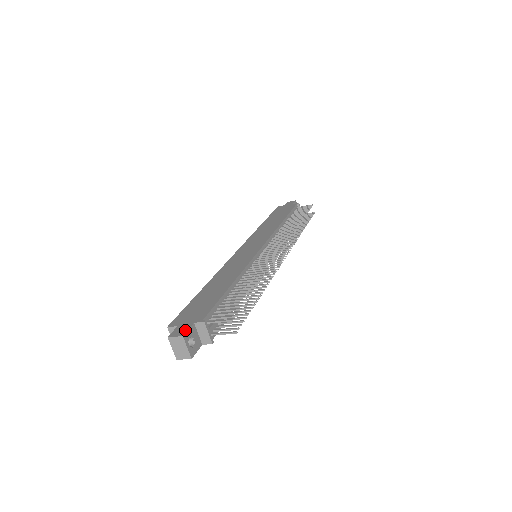
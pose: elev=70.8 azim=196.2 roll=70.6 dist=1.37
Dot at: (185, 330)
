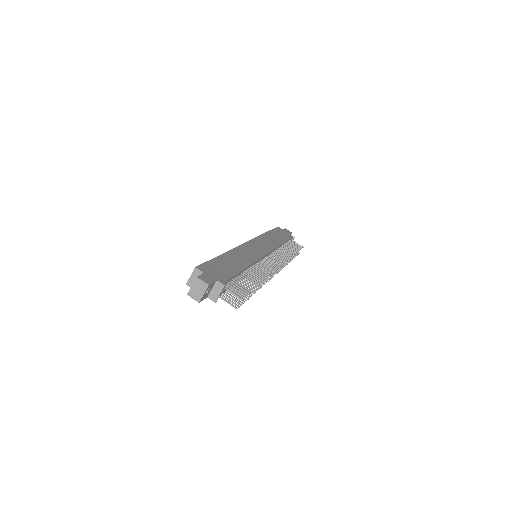
Dot at: (211, 281)
